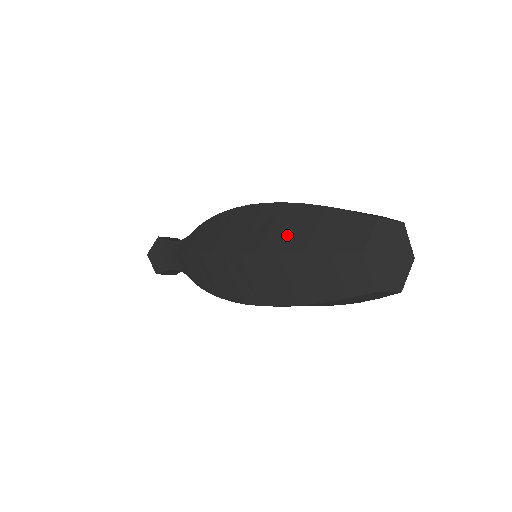
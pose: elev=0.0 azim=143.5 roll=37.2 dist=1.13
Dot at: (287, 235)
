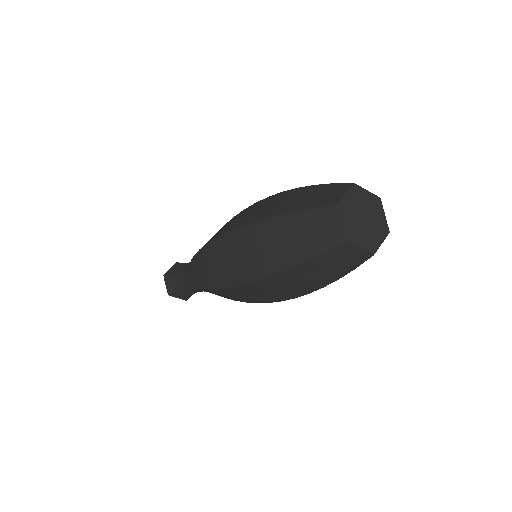
Dot at: (278, 207)
